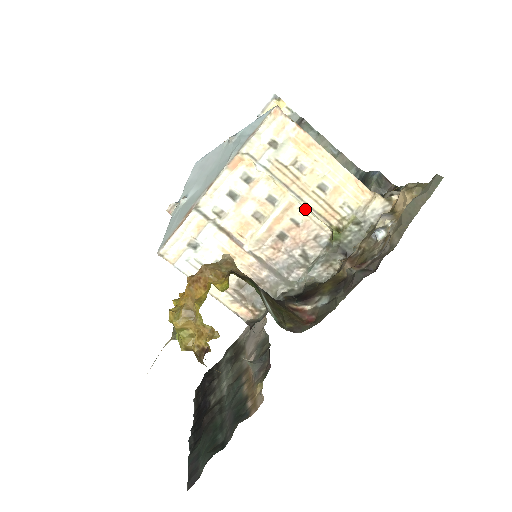
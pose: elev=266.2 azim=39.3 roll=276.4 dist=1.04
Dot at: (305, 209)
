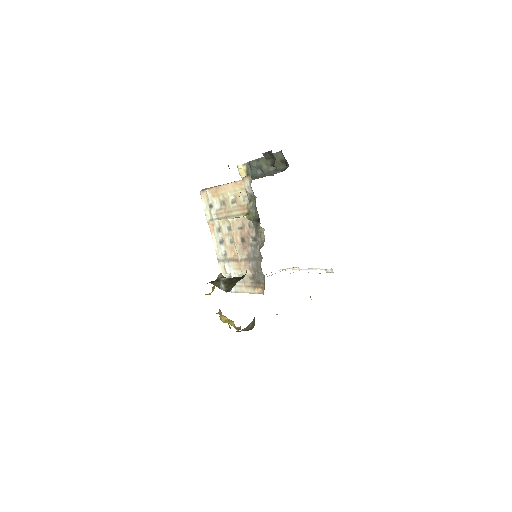
Dot at: (237, 218)
